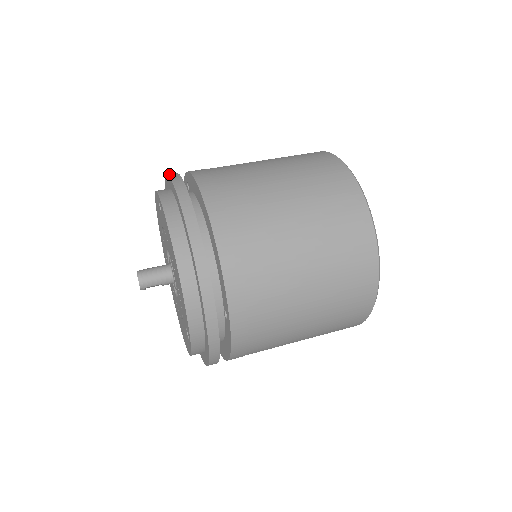
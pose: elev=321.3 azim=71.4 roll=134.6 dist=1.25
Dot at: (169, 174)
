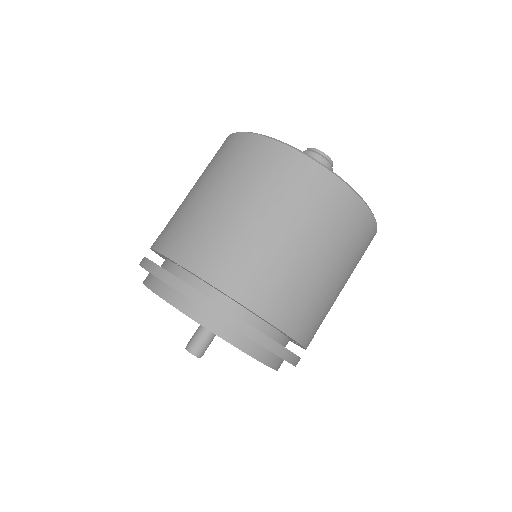
Dot at: (172, 285)
